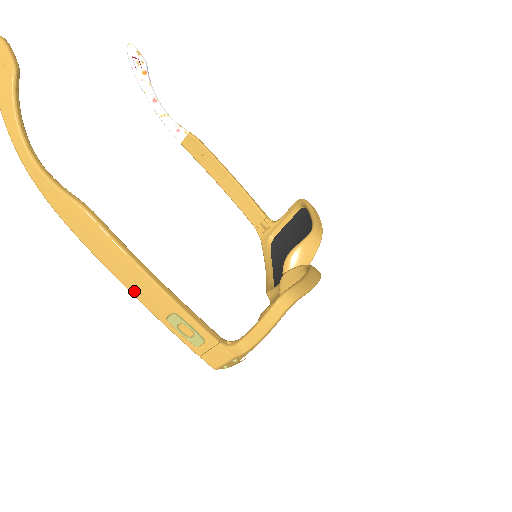
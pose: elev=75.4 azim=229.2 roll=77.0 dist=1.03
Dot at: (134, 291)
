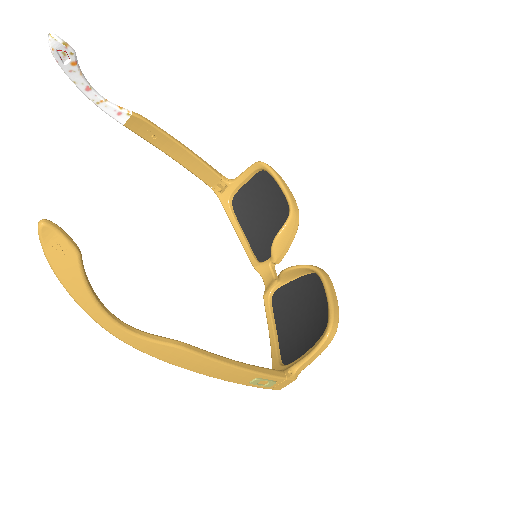
Dot at: (224, 378)
